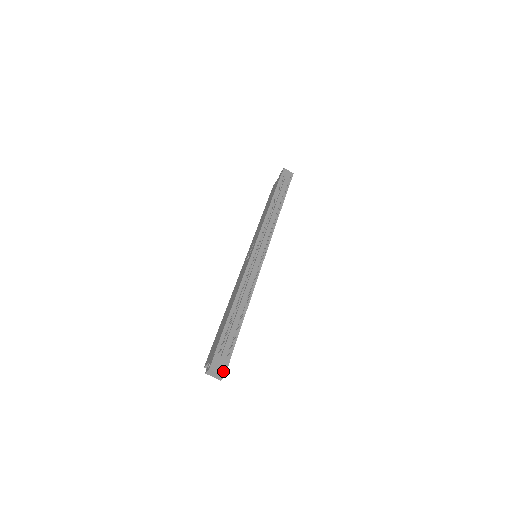
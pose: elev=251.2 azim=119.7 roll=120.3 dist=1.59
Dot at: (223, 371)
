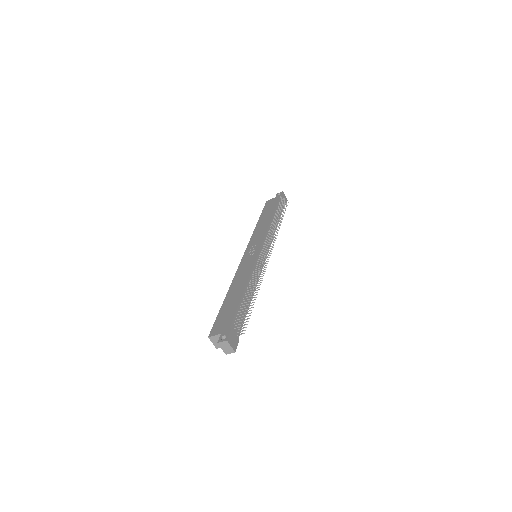
Dot at: (235, 347)
